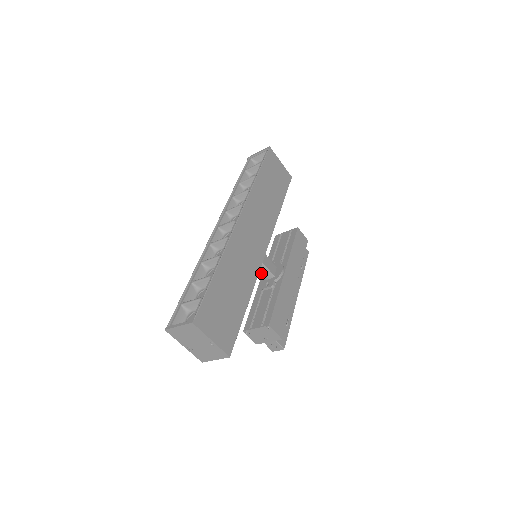
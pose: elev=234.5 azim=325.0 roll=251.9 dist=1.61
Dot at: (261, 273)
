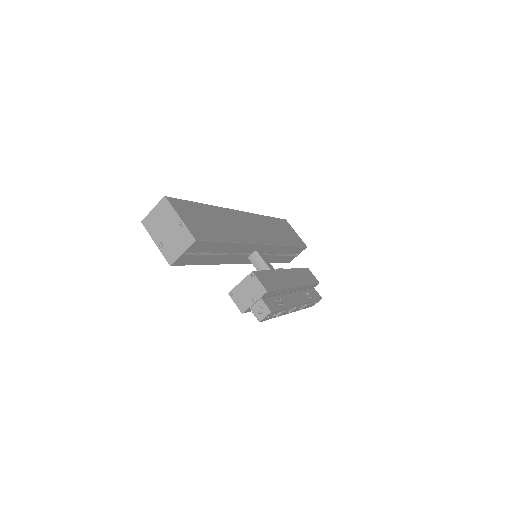
Dot at: occluded
